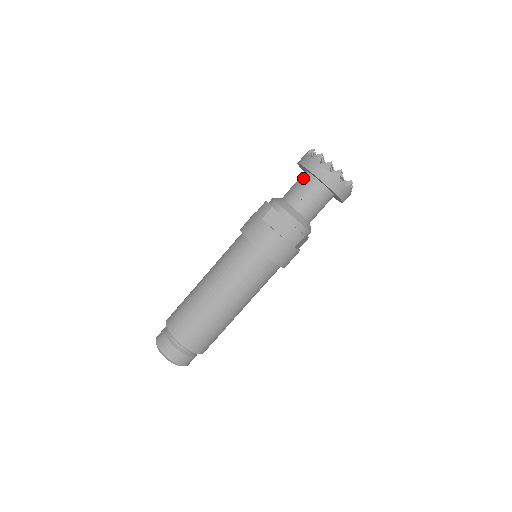
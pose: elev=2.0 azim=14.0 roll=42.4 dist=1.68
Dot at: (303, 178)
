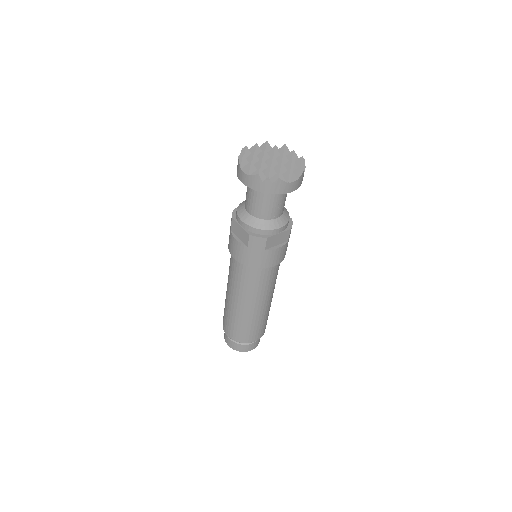
Dot at: (266, 194)
